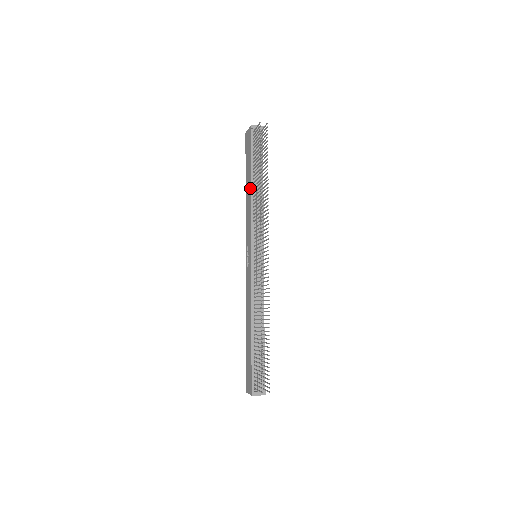
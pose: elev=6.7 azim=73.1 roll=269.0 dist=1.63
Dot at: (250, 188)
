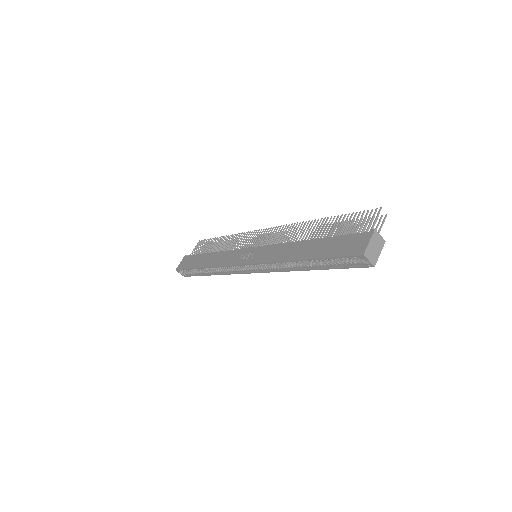
Dot at: (213, 253)
